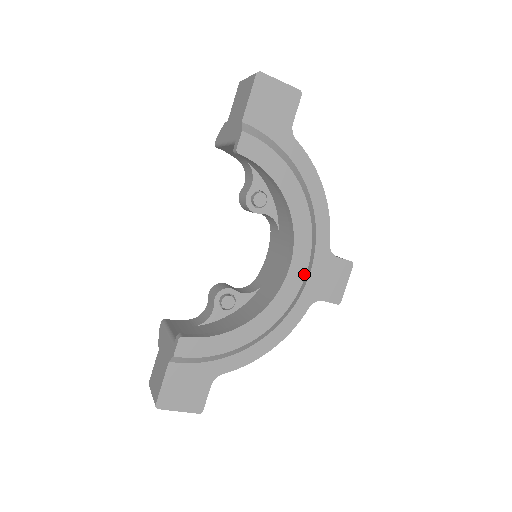
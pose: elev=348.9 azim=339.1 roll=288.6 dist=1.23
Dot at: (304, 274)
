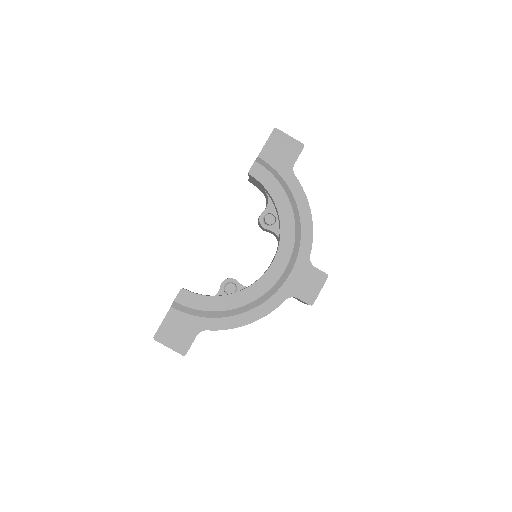
Dot at: (283, 270)
